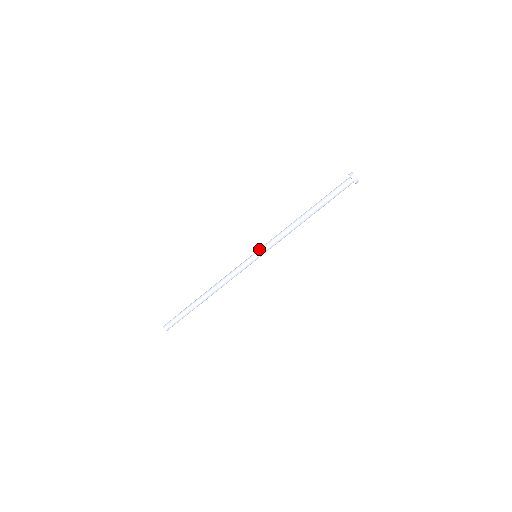
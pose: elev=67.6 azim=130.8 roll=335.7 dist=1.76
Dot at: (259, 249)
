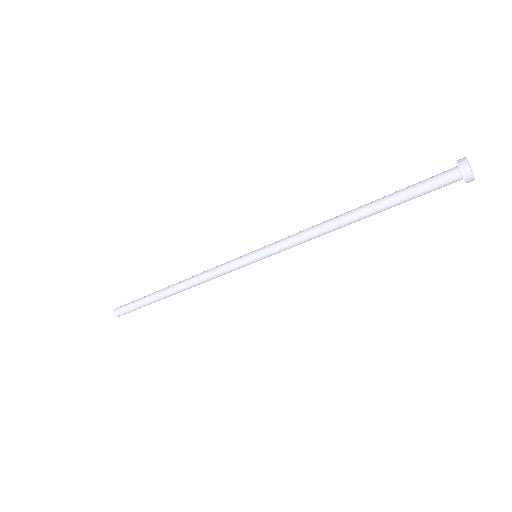
Dot at: (262, 250)
